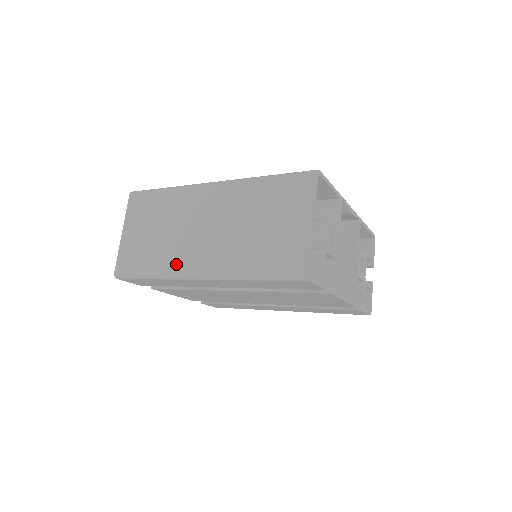
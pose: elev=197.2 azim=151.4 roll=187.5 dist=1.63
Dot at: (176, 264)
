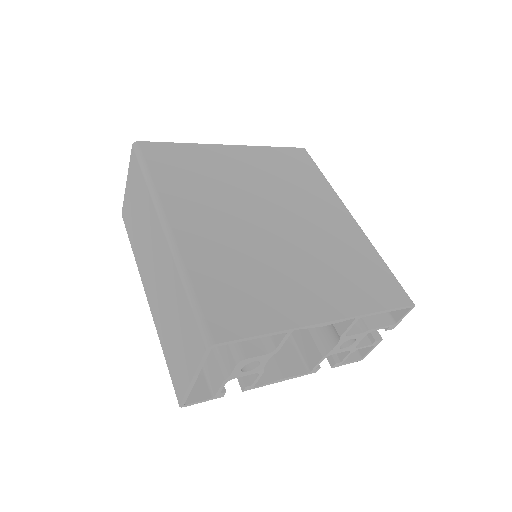
Dot at: (140, 267)
